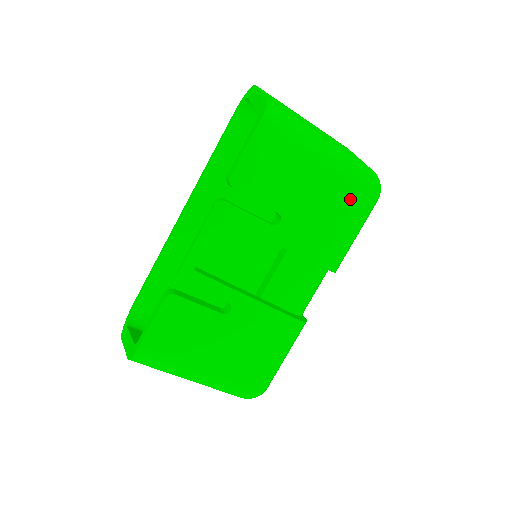
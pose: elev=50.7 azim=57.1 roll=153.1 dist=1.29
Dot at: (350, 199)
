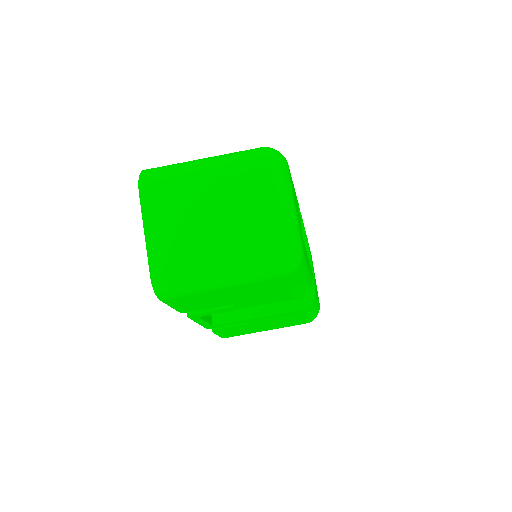
Dot at: (272, 284)
